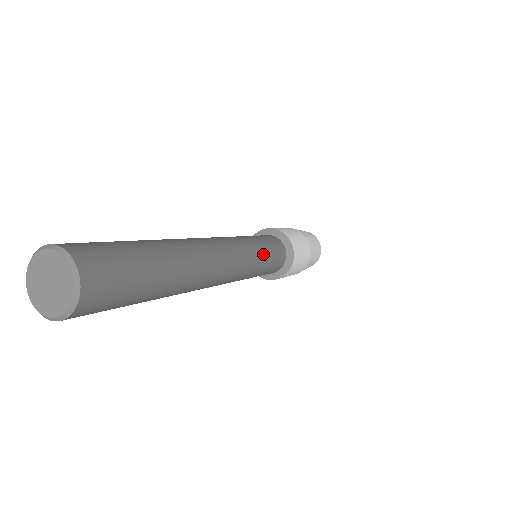
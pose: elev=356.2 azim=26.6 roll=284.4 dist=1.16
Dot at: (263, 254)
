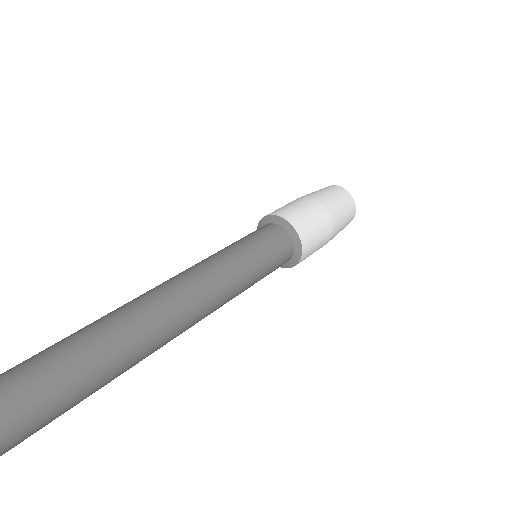
Dot at: (254, 270)
